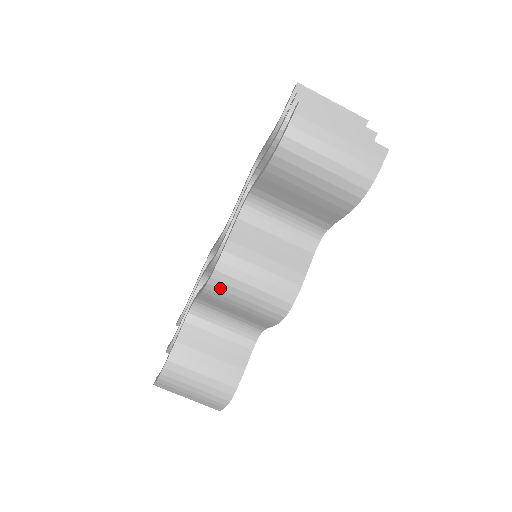
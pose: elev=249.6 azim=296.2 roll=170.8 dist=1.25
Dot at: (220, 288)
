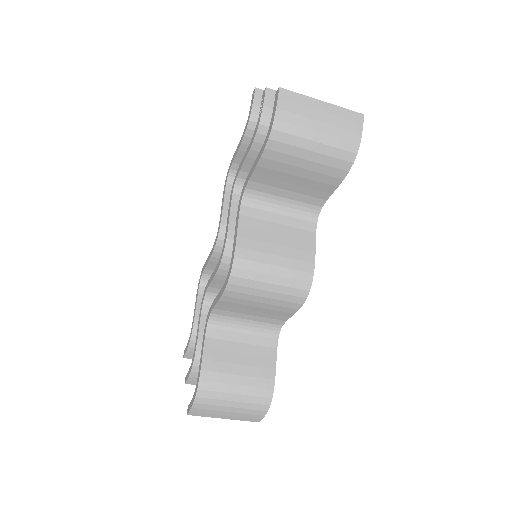
Dot at: (241, 285)
